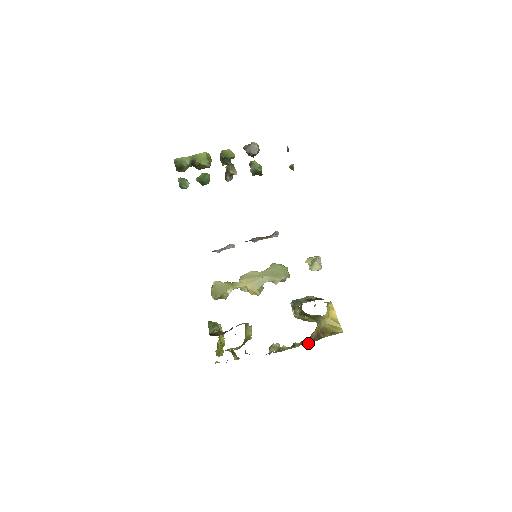
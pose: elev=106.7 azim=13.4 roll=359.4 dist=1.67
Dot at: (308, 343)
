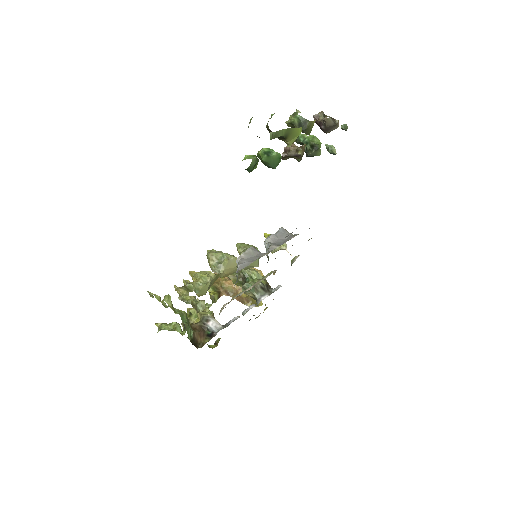
Dot at: occluded
